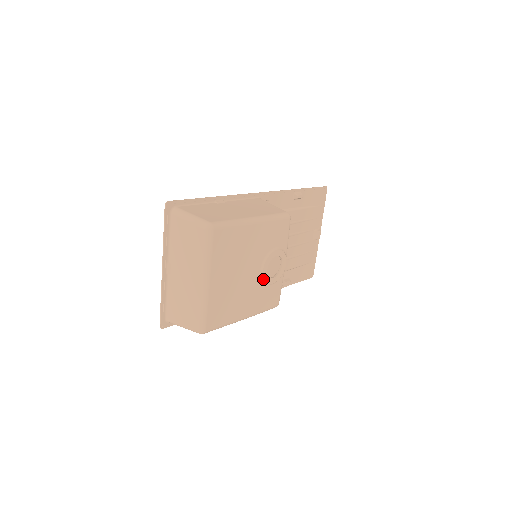
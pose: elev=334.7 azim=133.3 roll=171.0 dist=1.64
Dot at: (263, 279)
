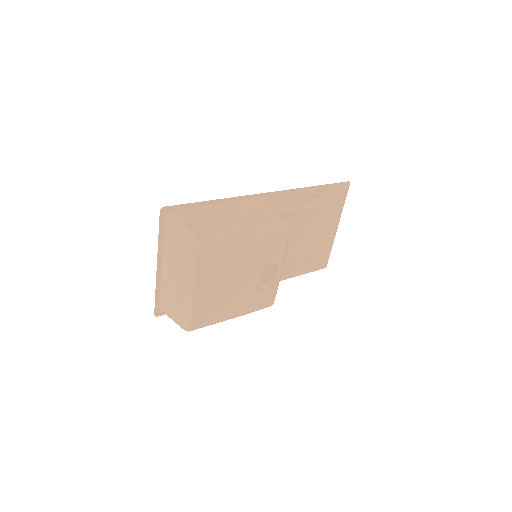
Dot at: (255, 284)
